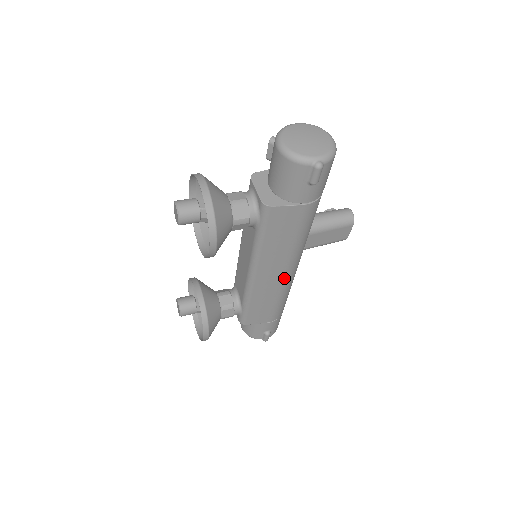
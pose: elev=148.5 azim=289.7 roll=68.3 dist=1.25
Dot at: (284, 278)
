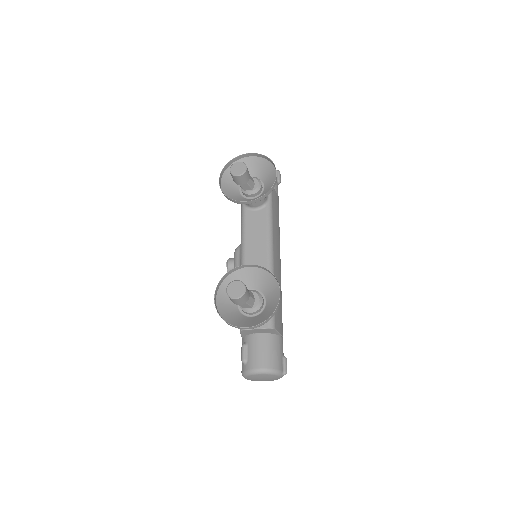
Dot at: (280, 268)
